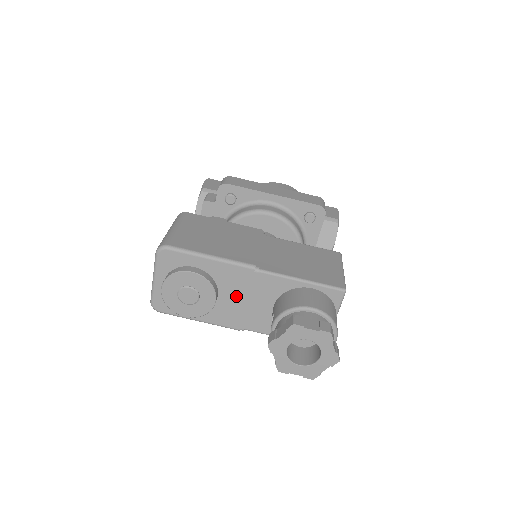
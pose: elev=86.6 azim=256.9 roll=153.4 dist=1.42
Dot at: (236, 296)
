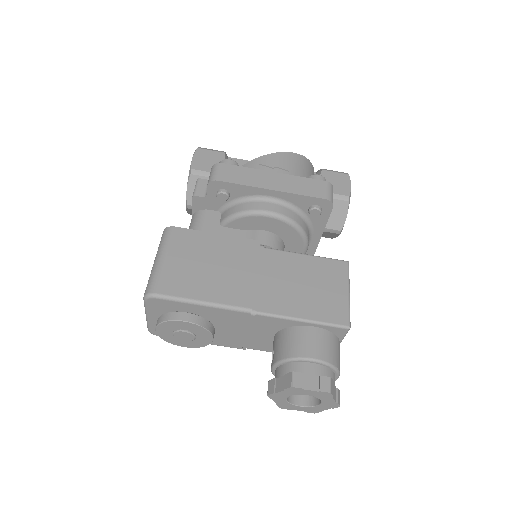
Dot at: (234, 329)
